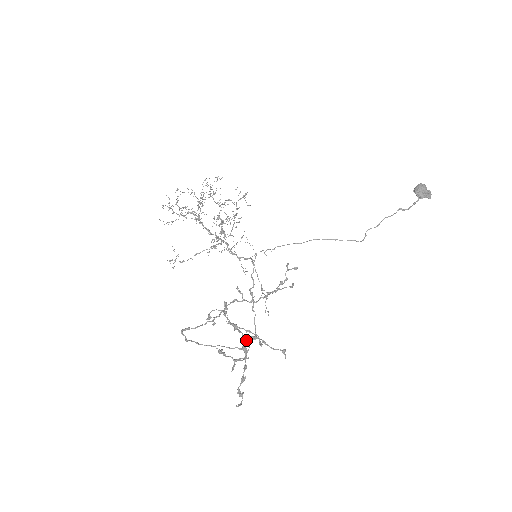
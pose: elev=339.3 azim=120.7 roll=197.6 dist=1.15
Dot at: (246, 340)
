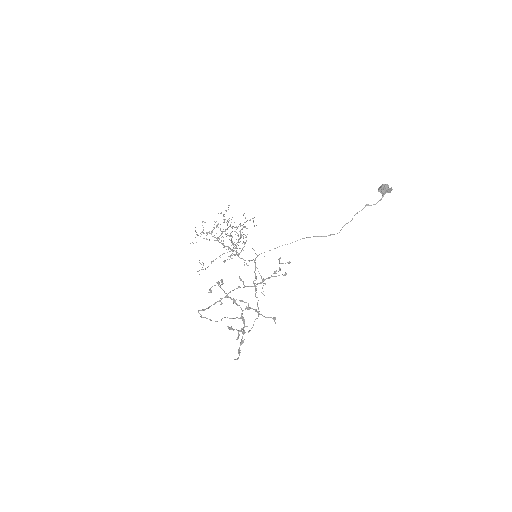
Dot at: occluded
